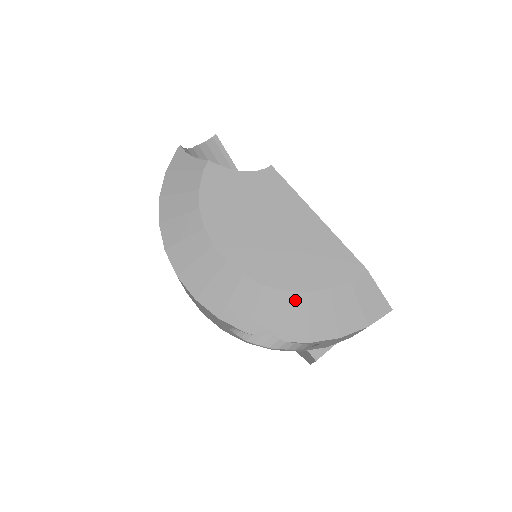
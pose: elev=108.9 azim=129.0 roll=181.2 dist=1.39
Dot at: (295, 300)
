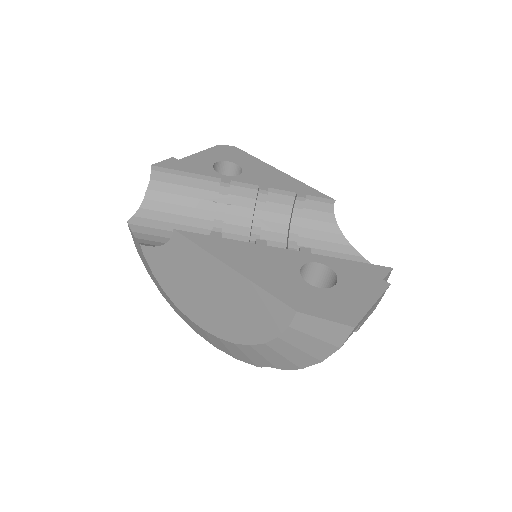
Dot at: (262, 349)
